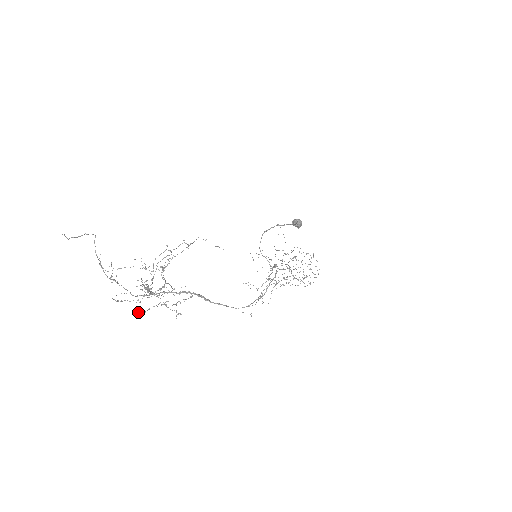
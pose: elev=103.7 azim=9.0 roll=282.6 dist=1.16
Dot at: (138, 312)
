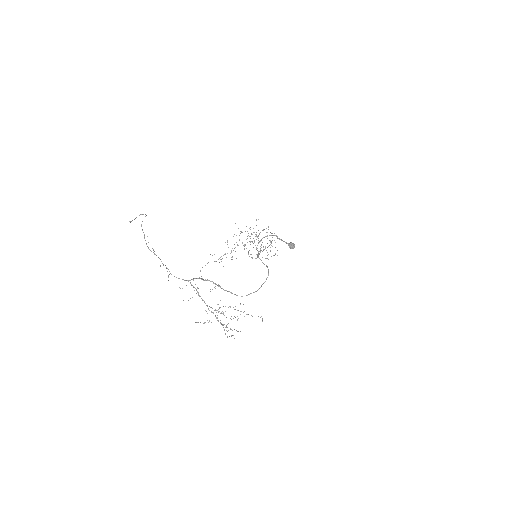
Dot at: occluded
